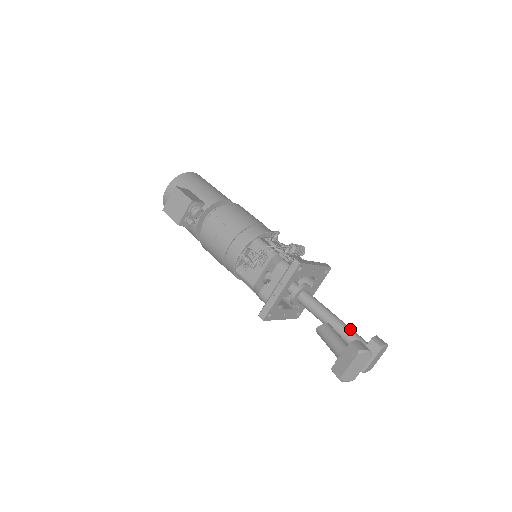
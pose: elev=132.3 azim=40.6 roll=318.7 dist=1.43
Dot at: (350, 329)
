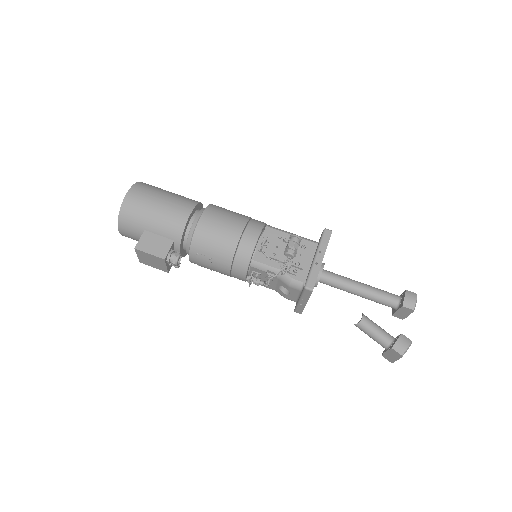
Dot at: (379, 295)
